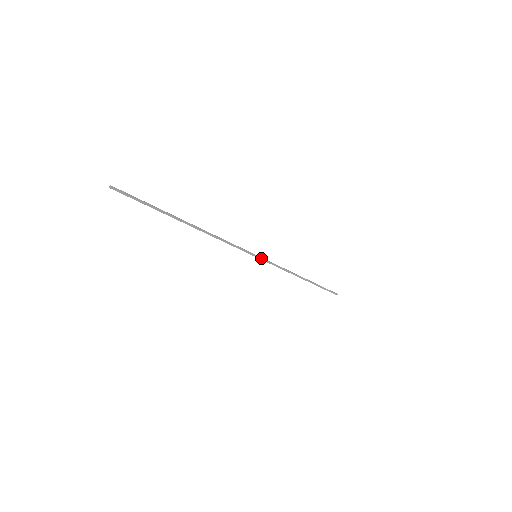
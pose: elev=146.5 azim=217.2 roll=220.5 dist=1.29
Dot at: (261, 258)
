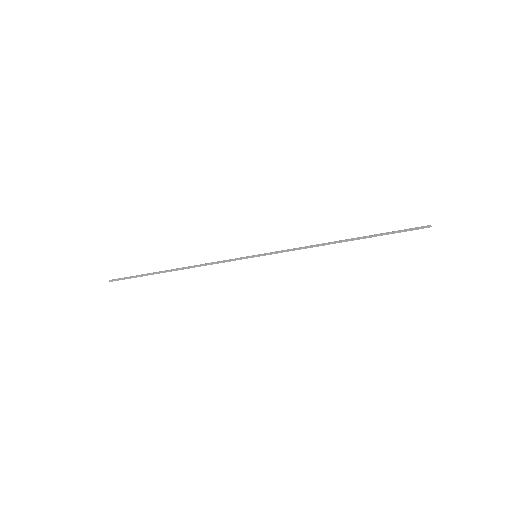
Dot at: (263, 255)
